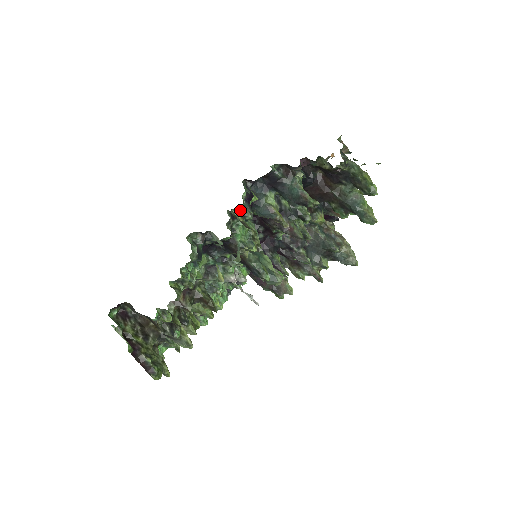
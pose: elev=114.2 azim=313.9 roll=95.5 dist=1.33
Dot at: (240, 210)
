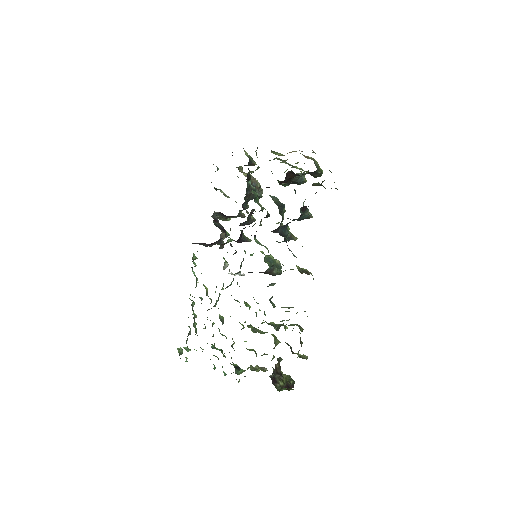
Dot at: occluded
